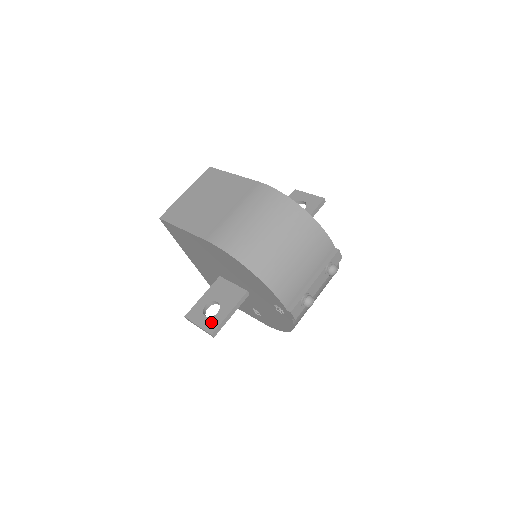
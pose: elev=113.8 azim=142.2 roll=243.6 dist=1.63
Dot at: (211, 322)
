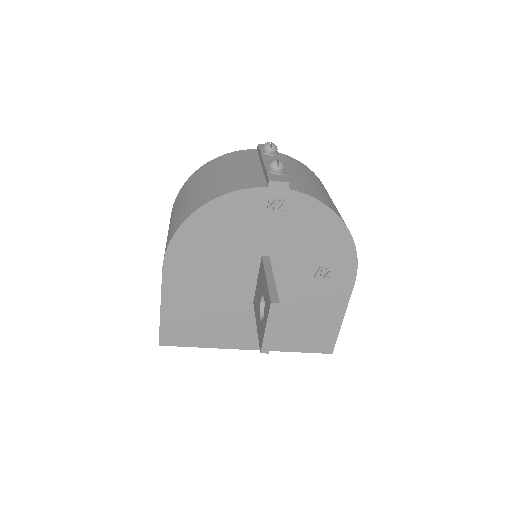
Dot at: (266, 306)
